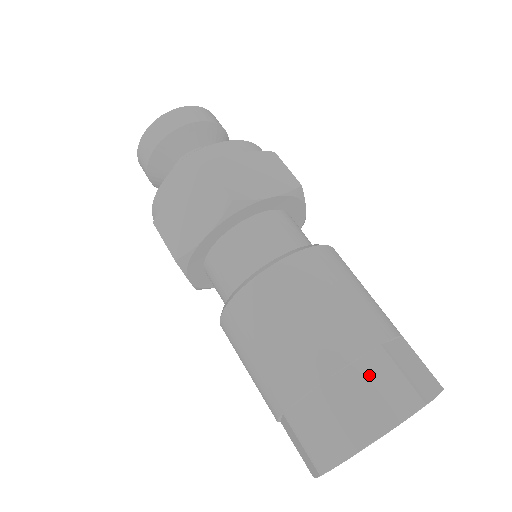
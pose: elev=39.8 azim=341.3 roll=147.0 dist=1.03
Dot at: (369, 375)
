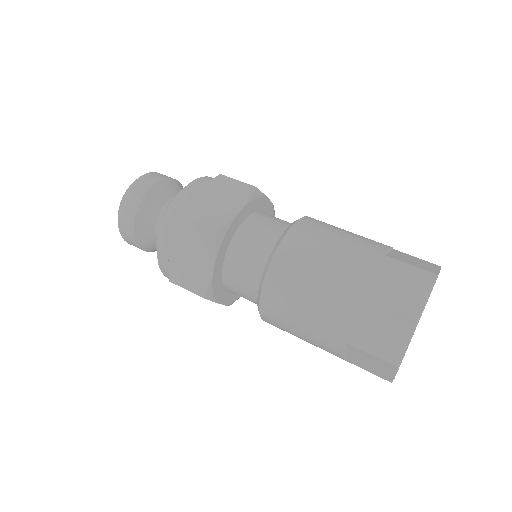
Dot at: (403, 256)
